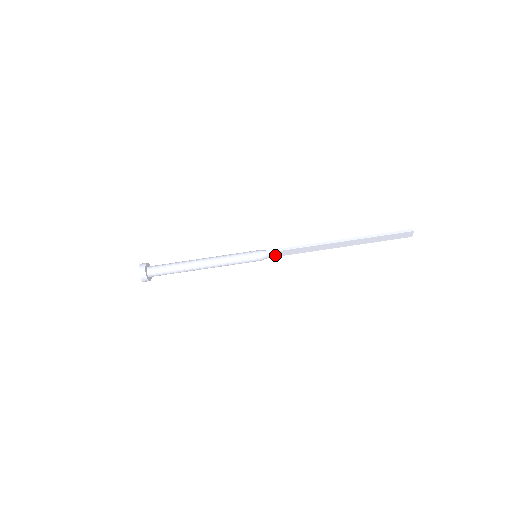
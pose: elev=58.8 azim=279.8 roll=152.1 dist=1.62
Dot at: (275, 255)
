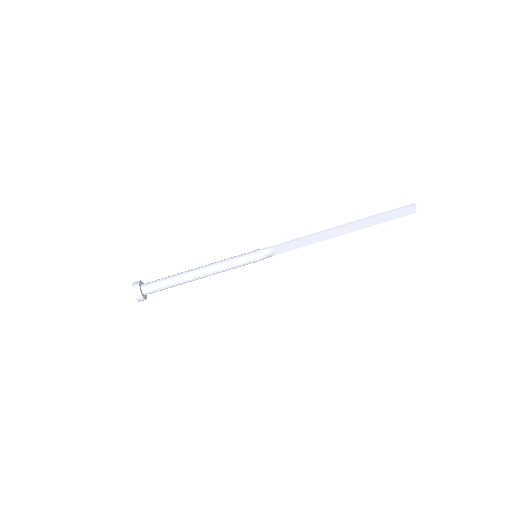
Dot at: (276, 252)
